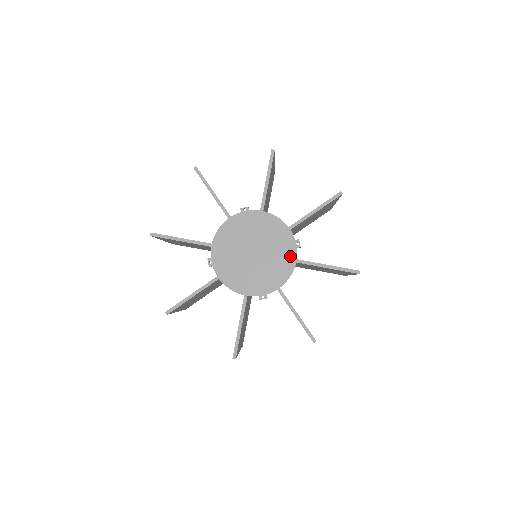
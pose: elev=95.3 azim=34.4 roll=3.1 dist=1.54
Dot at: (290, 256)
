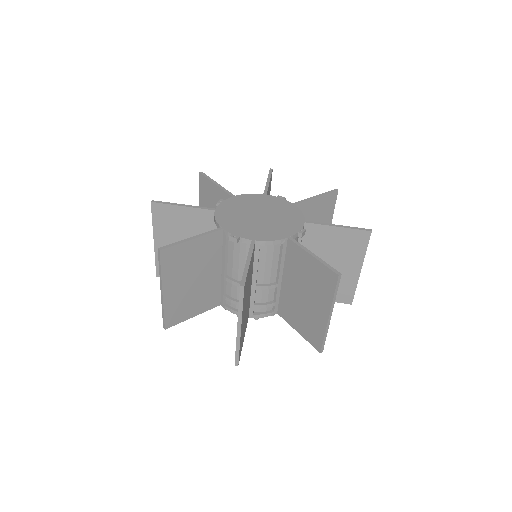
Dot at: (286, 204)
